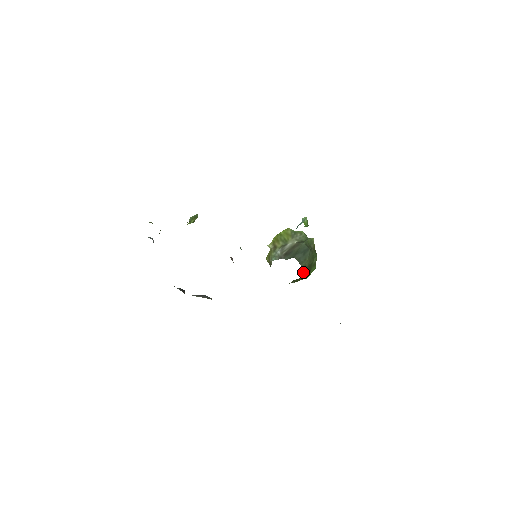
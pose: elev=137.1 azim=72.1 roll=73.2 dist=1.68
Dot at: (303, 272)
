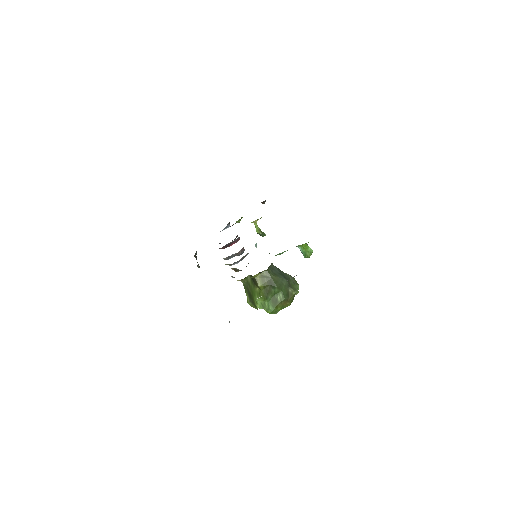
Dot at: (263, 276)
